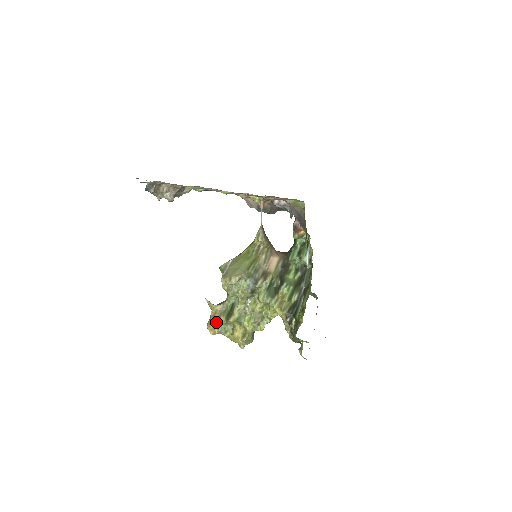
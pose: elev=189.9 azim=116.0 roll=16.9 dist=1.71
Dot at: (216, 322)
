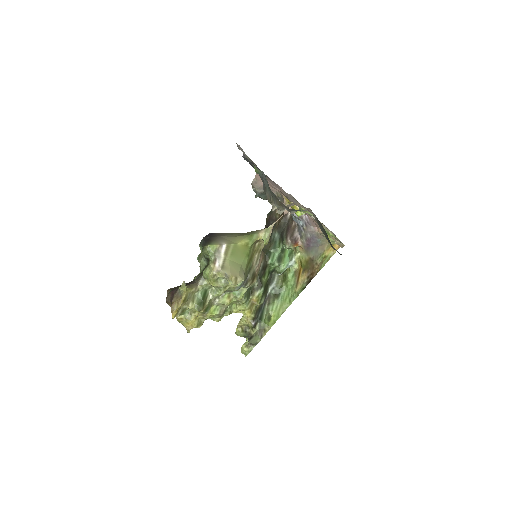
Dot at: (182, 306)
